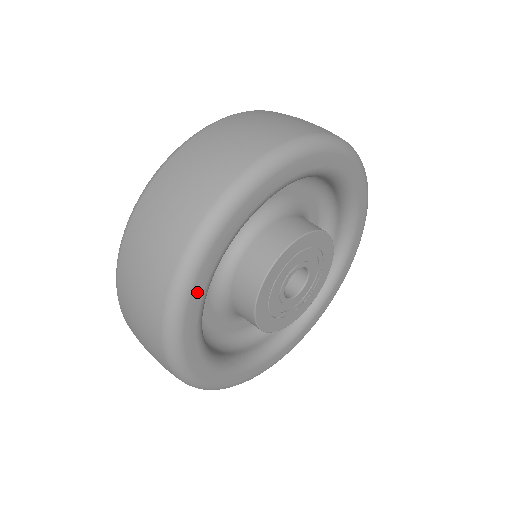
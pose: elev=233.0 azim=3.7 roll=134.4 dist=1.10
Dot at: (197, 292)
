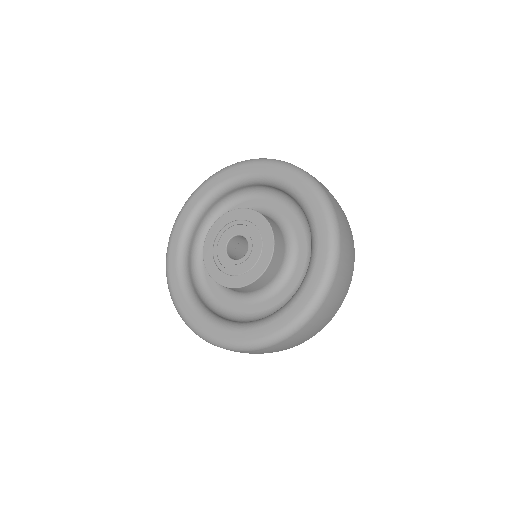
Dot at: occluded
